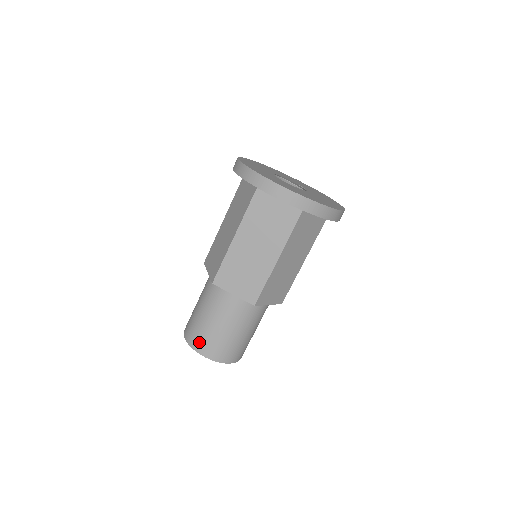
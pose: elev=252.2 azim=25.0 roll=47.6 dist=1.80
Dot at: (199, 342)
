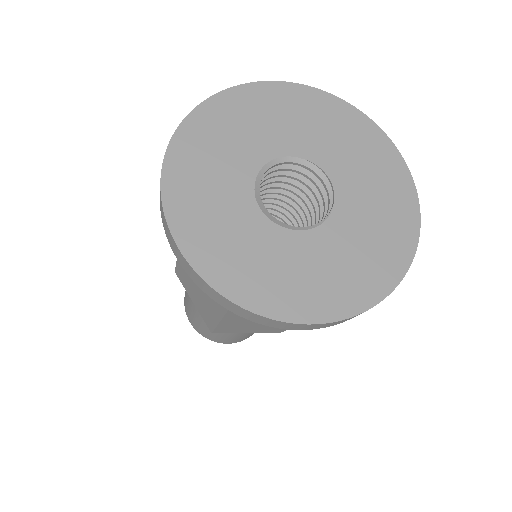
Dot at: (216, 340)
